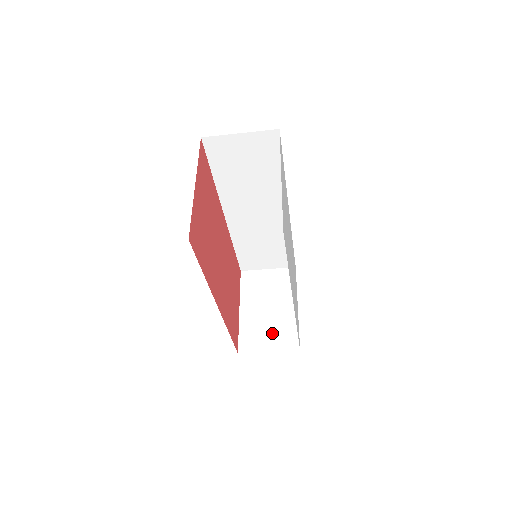
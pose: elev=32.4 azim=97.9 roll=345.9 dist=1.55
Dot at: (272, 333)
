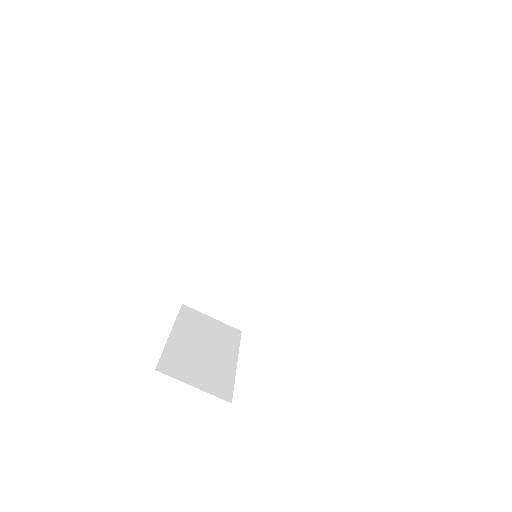
Dot at: (203, 371)
